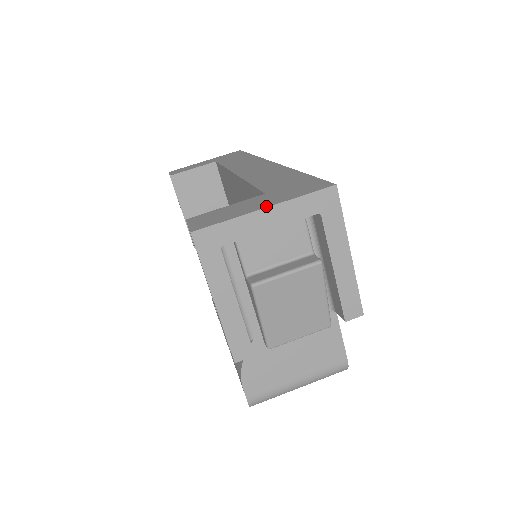
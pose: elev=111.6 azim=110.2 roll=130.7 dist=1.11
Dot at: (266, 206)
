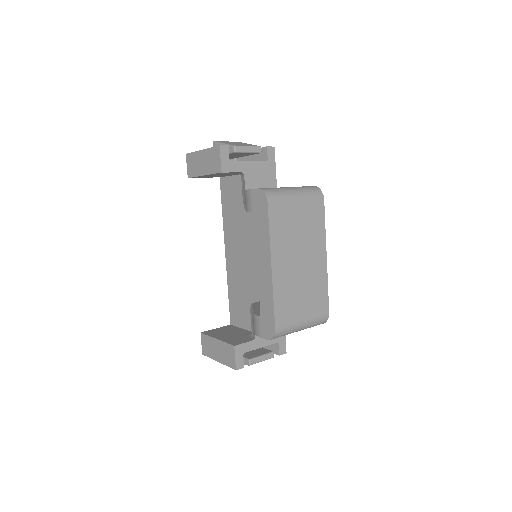
Dot at: occluded
